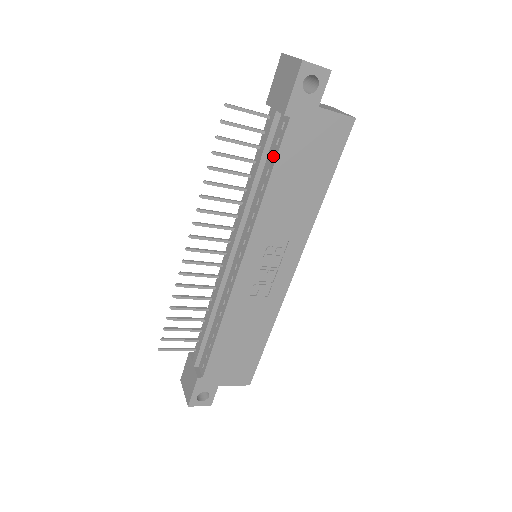
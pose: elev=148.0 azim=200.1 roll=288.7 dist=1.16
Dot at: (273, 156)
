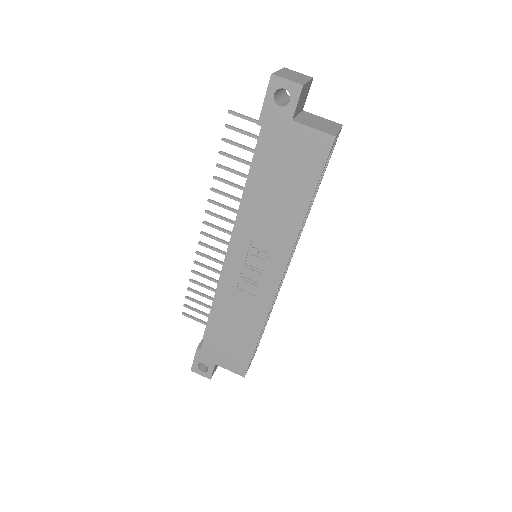
Dot at: occluded
